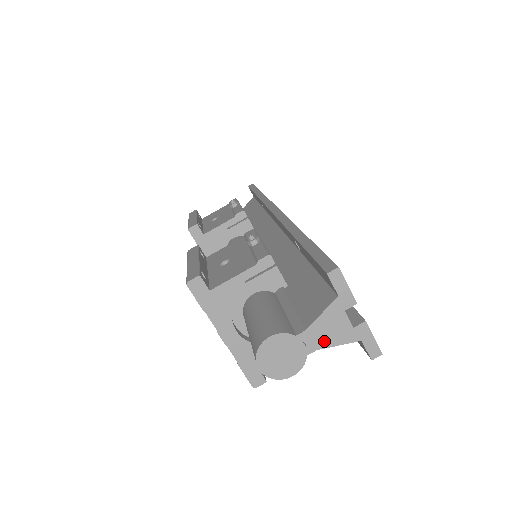
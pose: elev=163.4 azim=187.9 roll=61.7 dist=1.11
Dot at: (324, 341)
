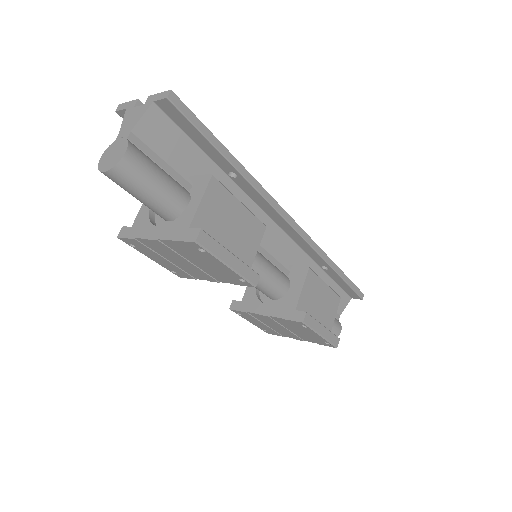
Dot at: (132, 125)
